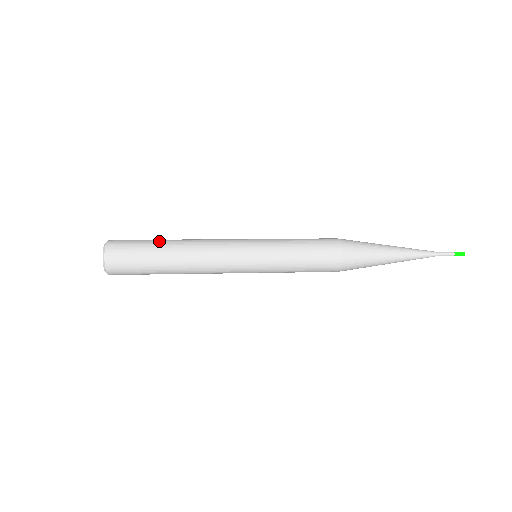
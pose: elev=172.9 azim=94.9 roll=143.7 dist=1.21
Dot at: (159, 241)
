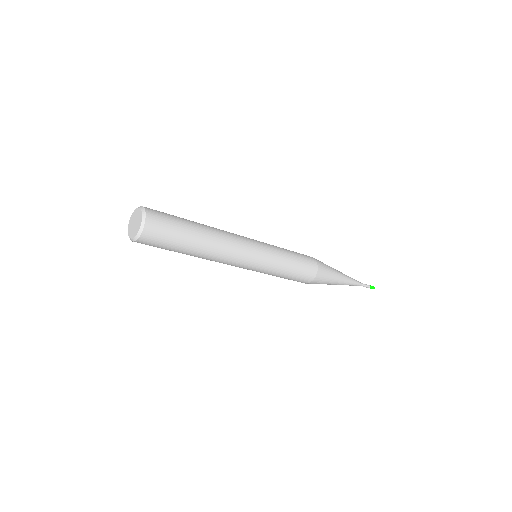
Dot at: occluded
